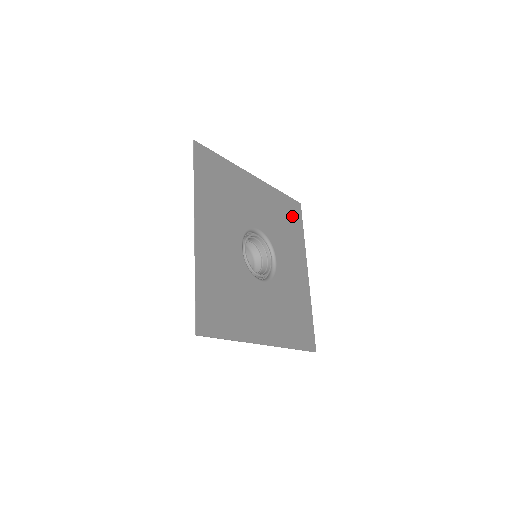
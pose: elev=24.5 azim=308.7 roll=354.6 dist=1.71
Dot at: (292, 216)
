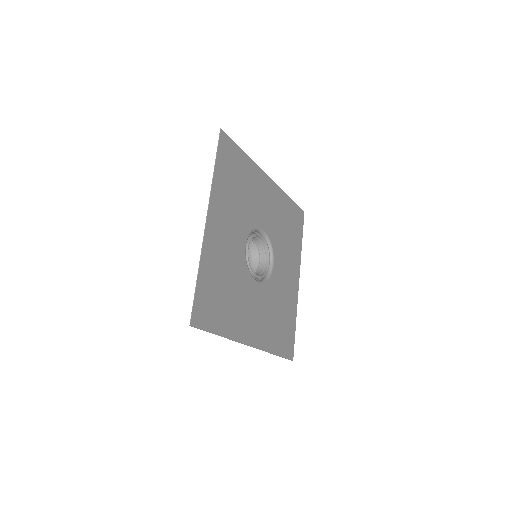
Dot at: (295, 223)
